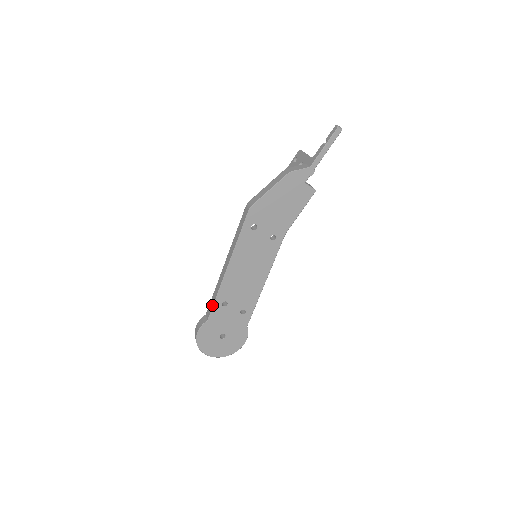
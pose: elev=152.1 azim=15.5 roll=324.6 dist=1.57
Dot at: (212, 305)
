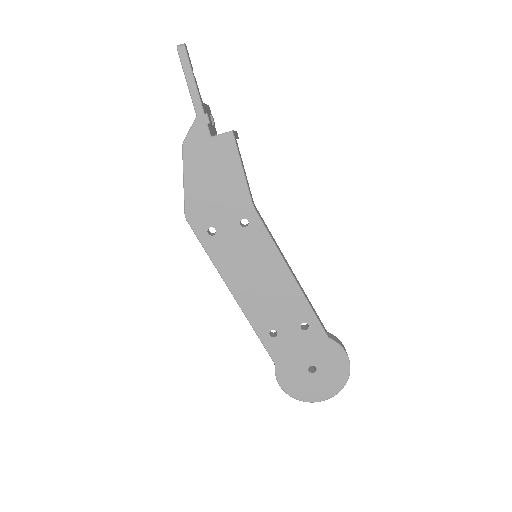
Dot at: (263, 345)
